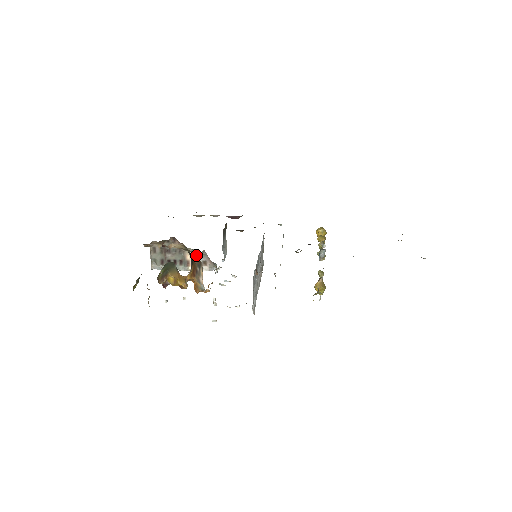
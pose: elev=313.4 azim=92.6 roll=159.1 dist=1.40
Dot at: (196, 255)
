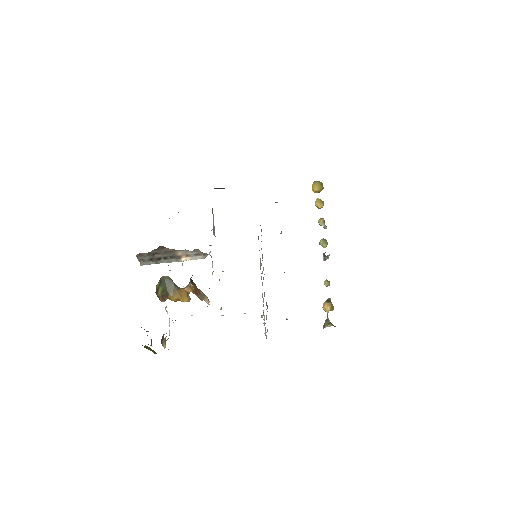
Dot at: (188, 252)
